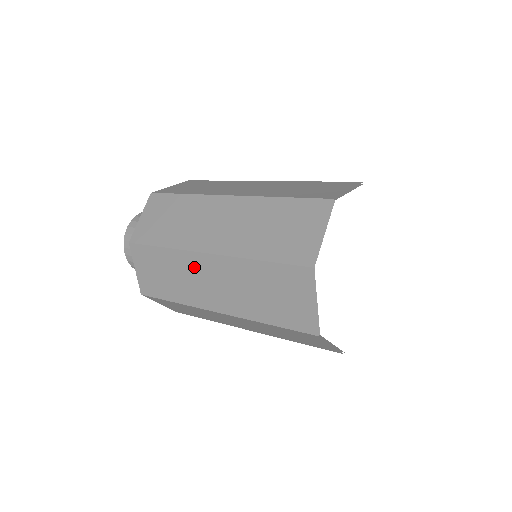
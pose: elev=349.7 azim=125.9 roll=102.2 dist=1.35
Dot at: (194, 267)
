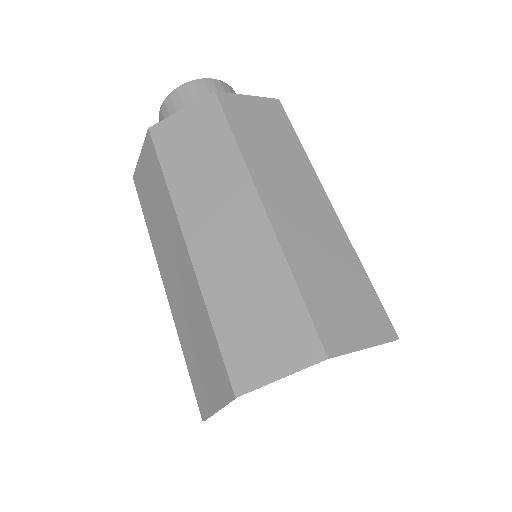
Dot at: occluded
